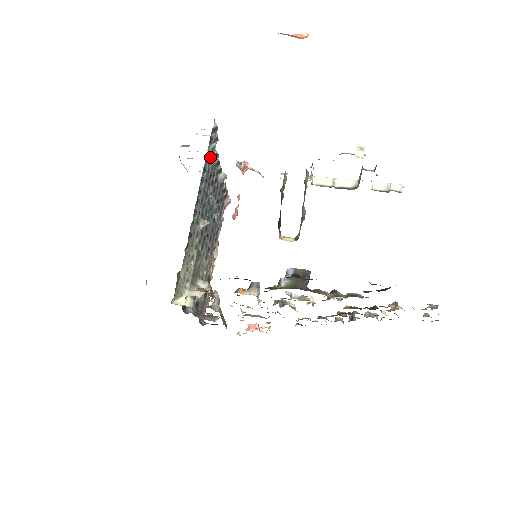
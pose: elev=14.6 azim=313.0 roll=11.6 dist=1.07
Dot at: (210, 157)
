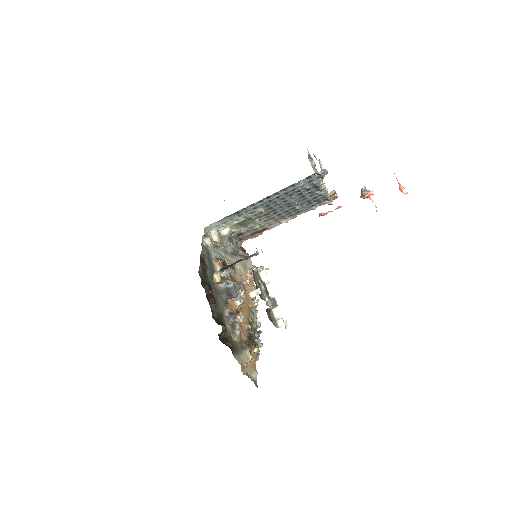
Dot at: (302, 184)
